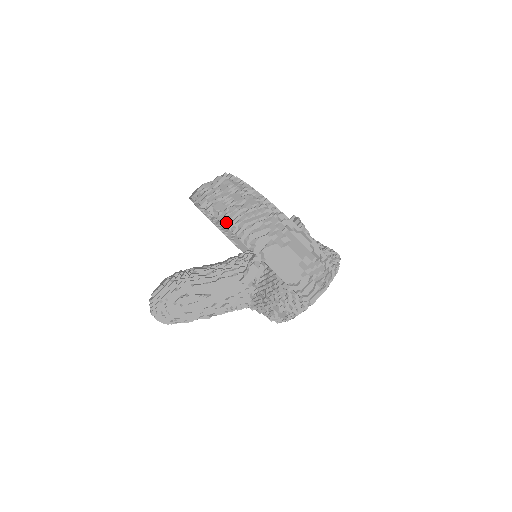
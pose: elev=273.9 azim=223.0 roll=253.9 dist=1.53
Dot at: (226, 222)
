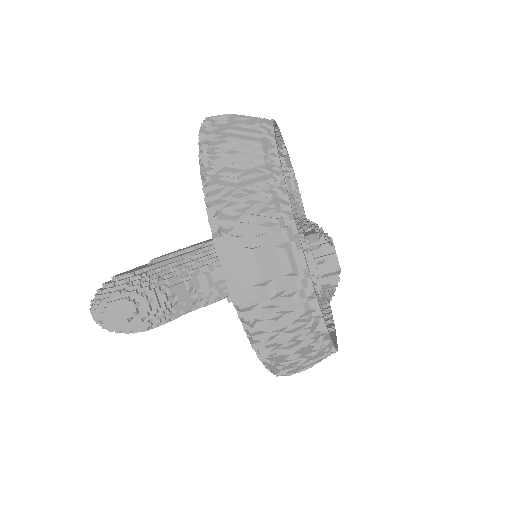
Dot at: (274, 372)
